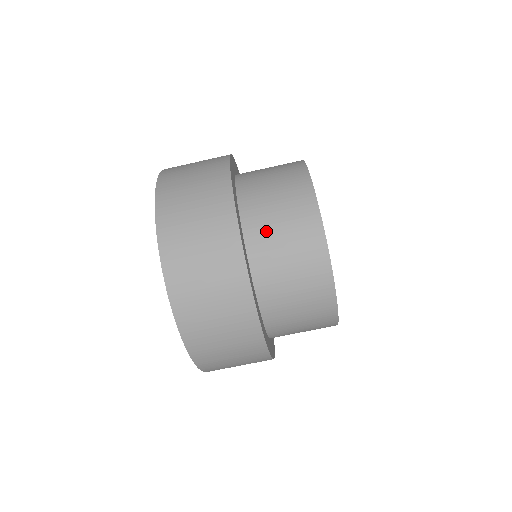
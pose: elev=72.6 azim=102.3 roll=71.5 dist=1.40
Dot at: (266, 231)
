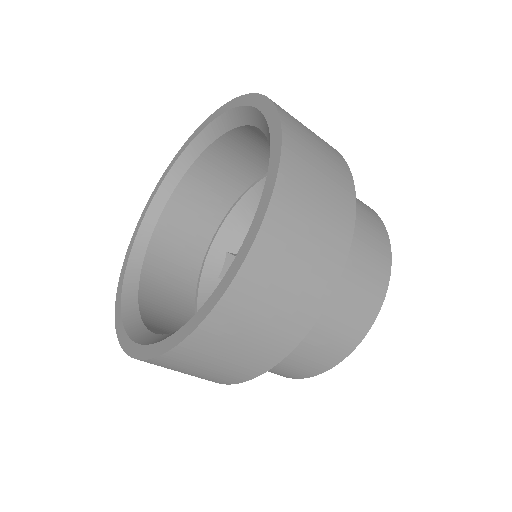
Dot at: occluded
